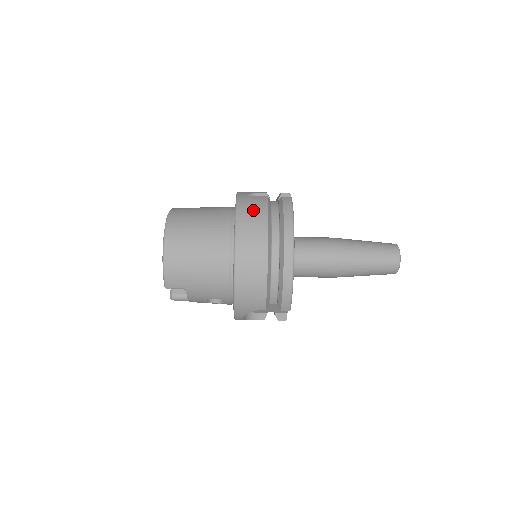
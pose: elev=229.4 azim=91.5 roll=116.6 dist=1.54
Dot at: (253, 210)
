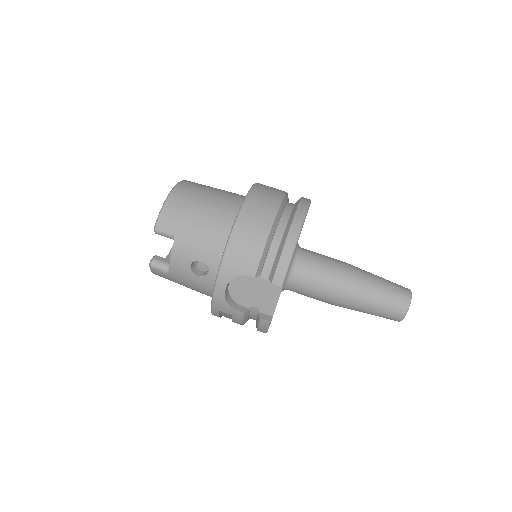
Dot at: (272, 187)
